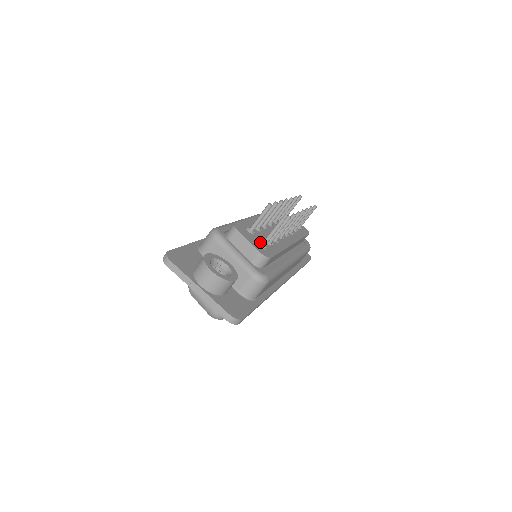
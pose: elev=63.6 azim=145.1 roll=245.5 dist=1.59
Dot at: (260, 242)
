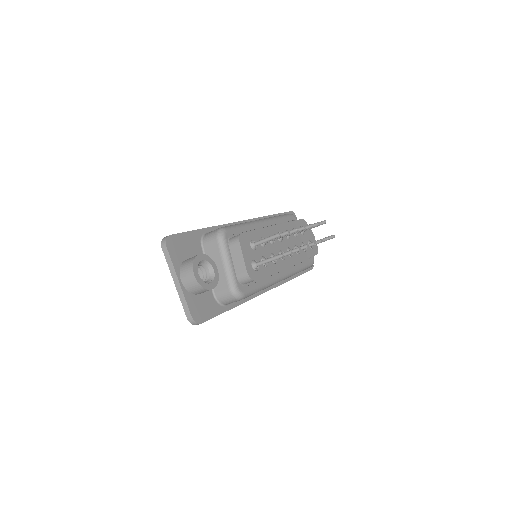
Dot at: (255, 260)
